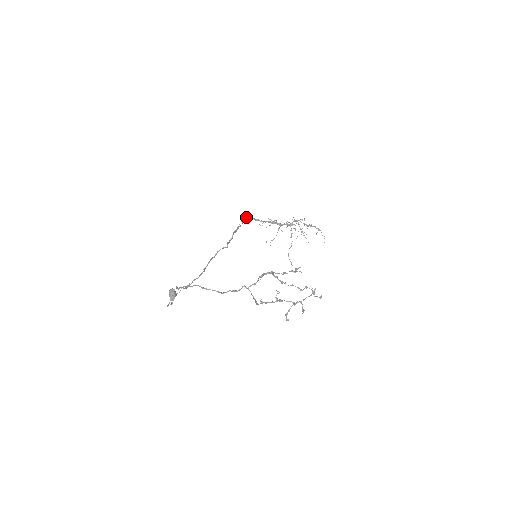
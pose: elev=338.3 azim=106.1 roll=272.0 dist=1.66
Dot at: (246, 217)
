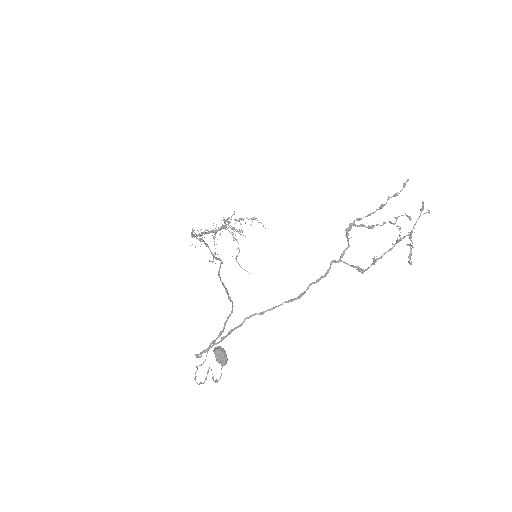
Dot at: (193, 230)
